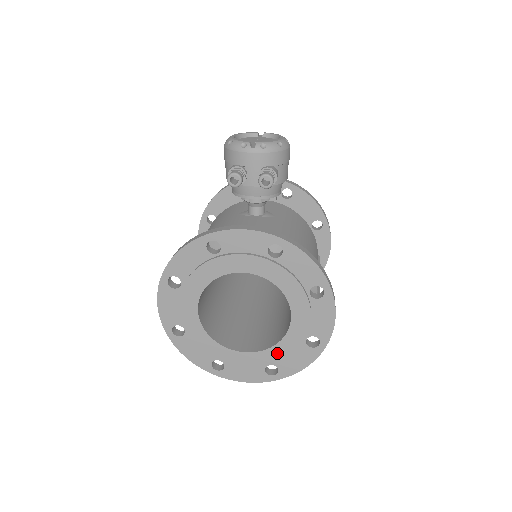
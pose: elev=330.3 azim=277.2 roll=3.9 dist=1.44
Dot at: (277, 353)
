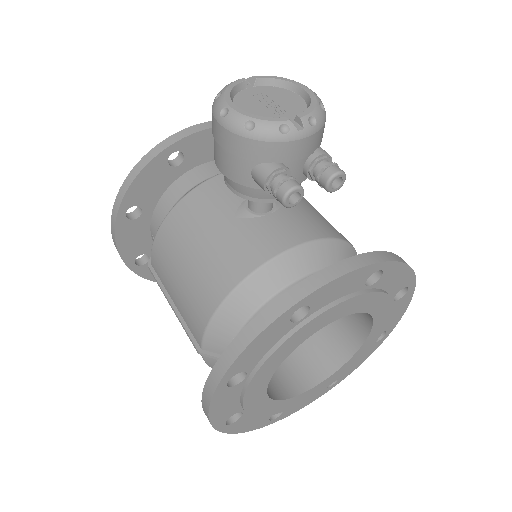
Dot at: (345, 368)
